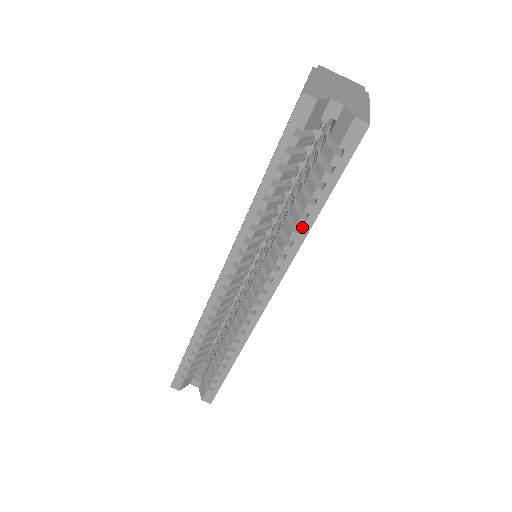
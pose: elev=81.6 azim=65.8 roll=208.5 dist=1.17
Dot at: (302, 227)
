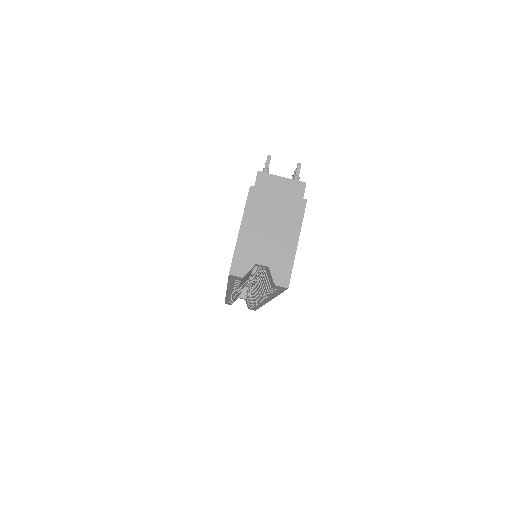
Dot at: (268, 296)
